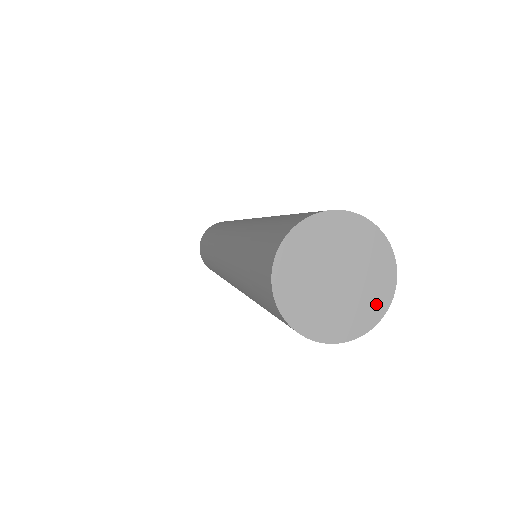
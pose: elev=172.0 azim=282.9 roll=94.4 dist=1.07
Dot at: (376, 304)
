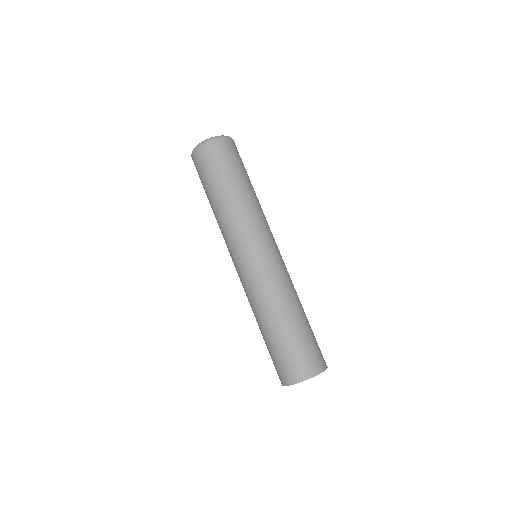
Dot at: occluded
